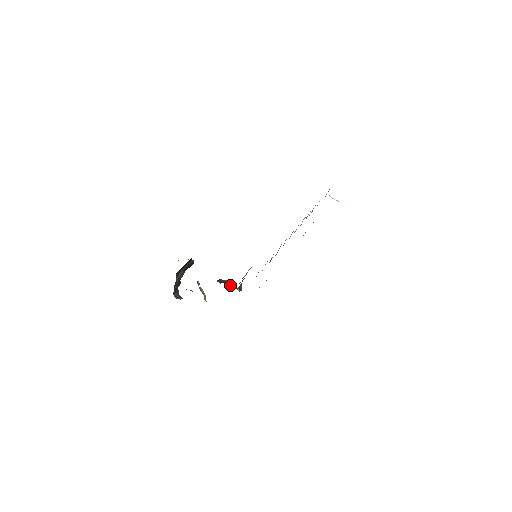
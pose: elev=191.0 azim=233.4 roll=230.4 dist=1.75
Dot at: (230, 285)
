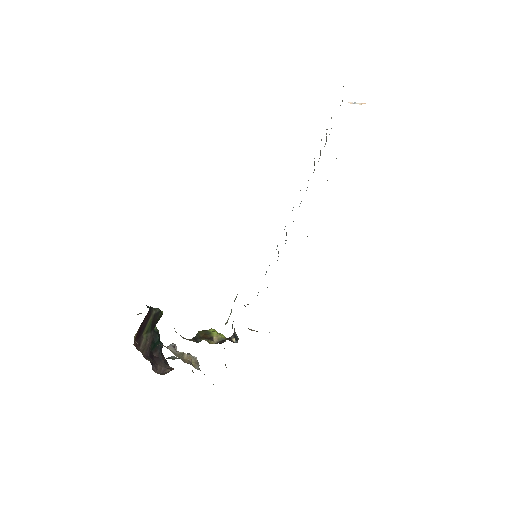
Dot at: (215, 339)
